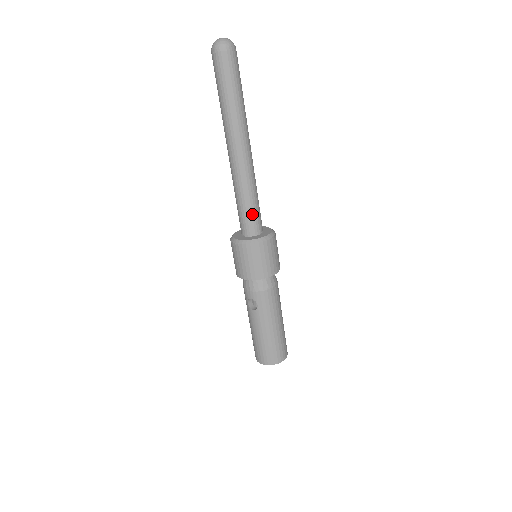
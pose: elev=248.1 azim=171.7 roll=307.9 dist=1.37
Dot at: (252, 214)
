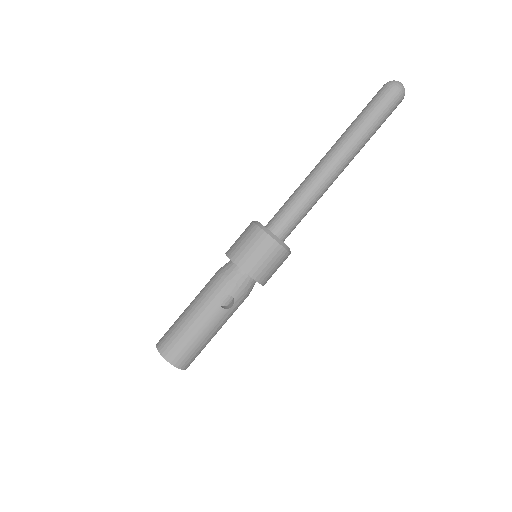
Dot at: (298, 223)
